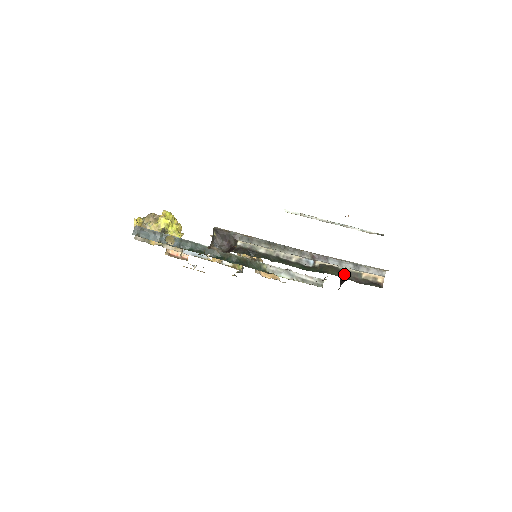
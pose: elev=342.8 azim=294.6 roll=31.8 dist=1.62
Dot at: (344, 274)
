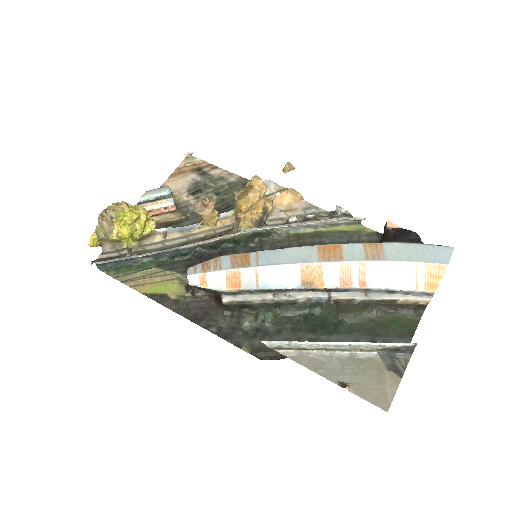
Dot at: (371, 305)
